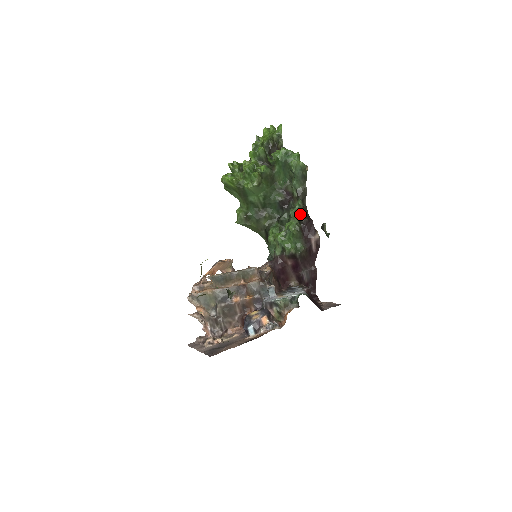
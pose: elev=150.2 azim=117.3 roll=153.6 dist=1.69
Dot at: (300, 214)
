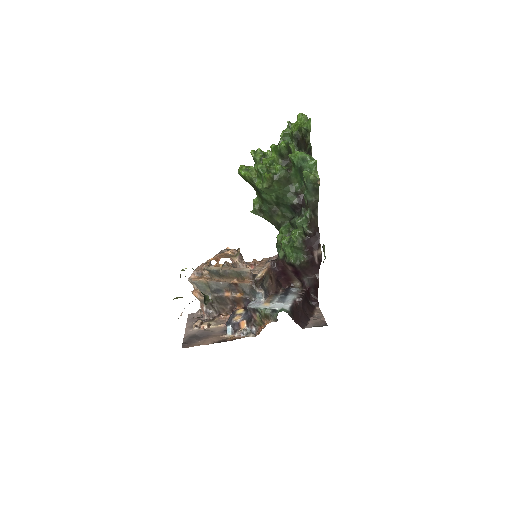
Dot at: (305, 226)
